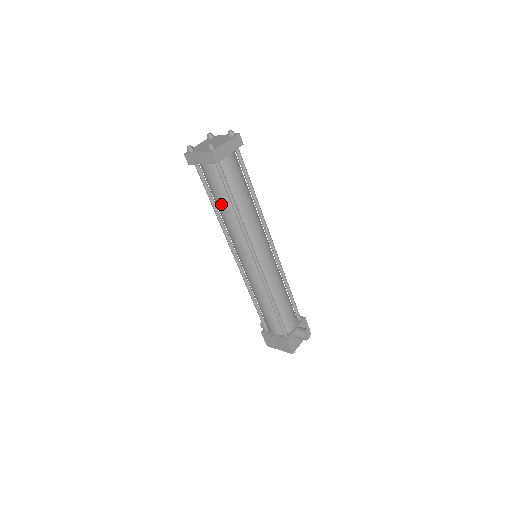
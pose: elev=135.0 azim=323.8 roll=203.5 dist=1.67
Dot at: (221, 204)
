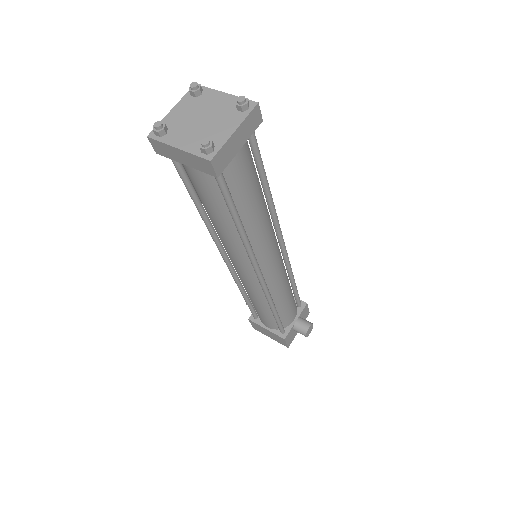
Dot at: (214, 215)
